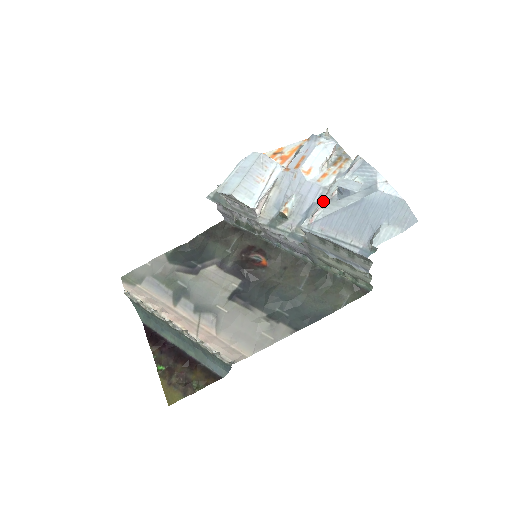
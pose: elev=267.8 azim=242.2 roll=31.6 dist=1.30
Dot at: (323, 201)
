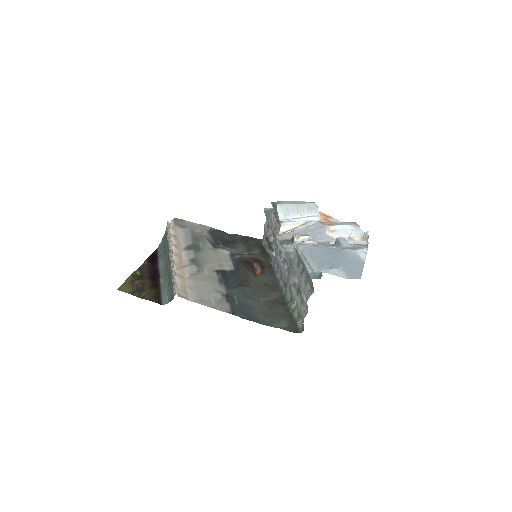
Dot at: (321, 242)
